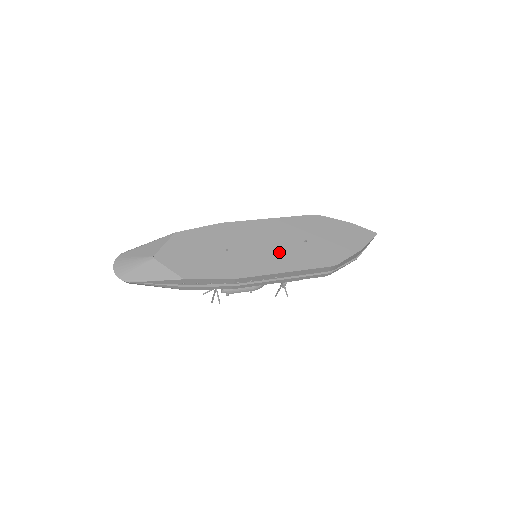
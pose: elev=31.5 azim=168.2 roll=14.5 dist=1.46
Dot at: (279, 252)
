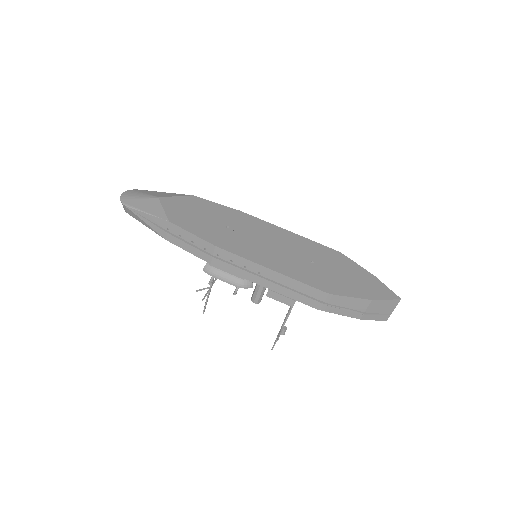
Dot at: (277, 254)
